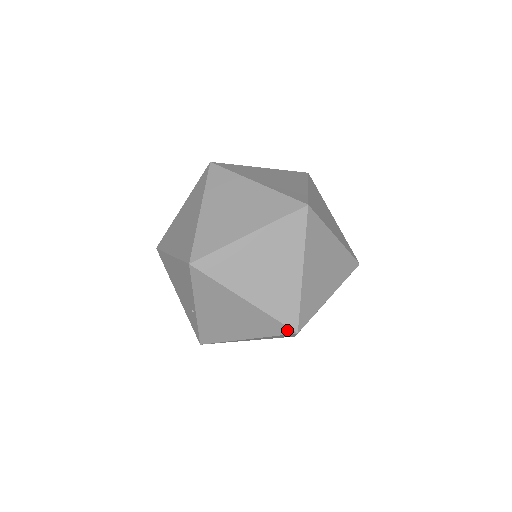
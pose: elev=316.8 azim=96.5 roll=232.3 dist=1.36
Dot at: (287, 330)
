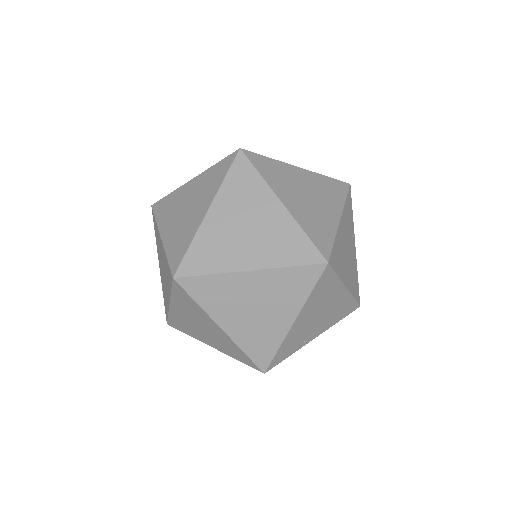
Dot at: (171, 275)
